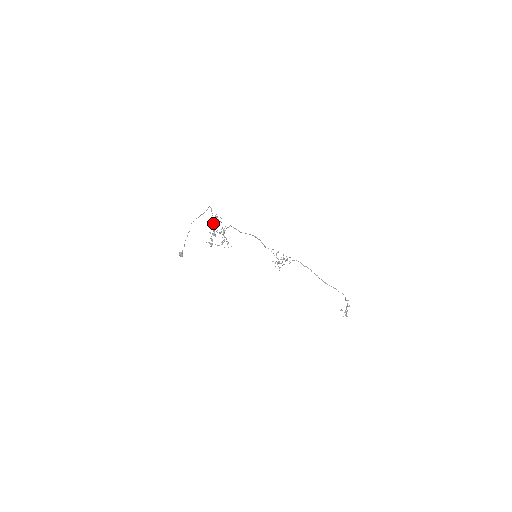
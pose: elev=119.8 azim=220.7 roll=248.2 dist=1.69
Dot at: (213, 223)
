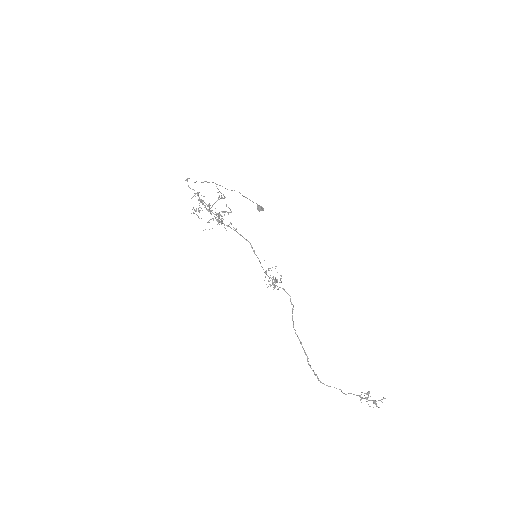
Dot at: (221, 195)
